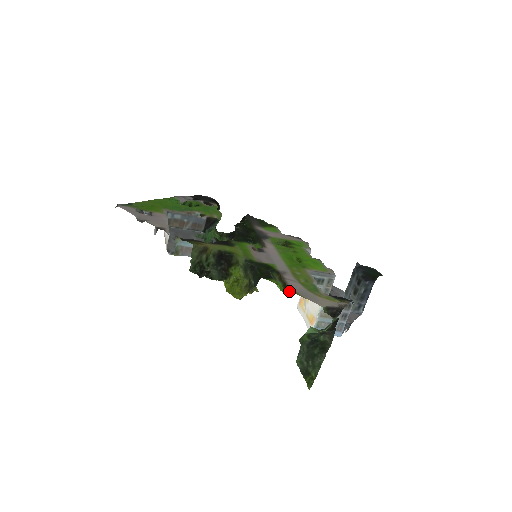
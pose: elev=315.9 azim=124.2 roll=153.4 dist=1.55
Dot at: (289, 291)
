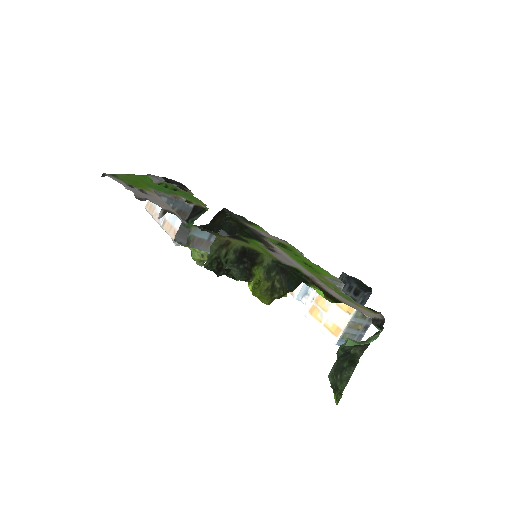
Dot at: (333, 299)
